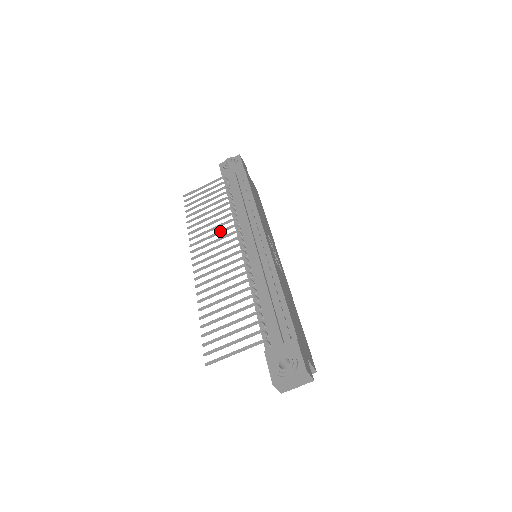
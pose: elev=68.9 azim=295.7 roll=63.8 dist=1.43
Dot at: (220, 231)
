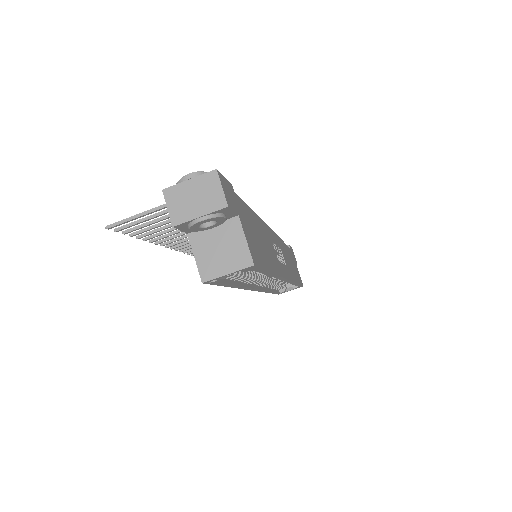
Dot at: occluded
